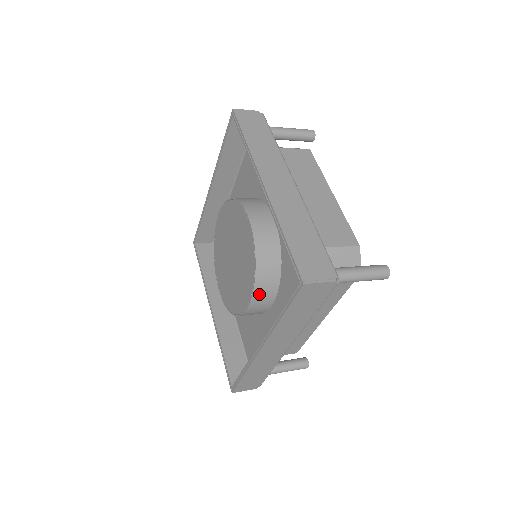
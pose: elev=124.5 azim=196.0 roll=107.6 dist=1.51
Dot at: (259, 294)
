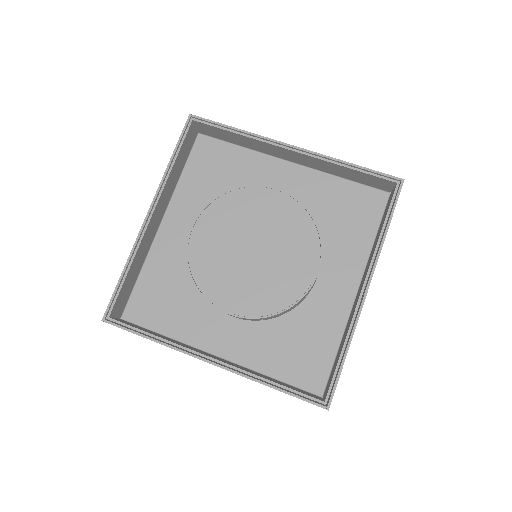
Dot at: occluded
